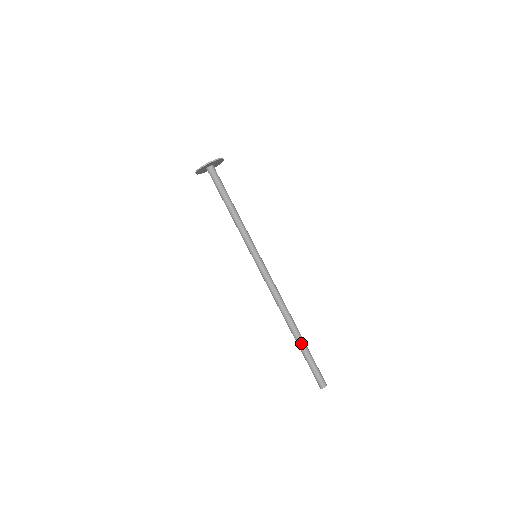
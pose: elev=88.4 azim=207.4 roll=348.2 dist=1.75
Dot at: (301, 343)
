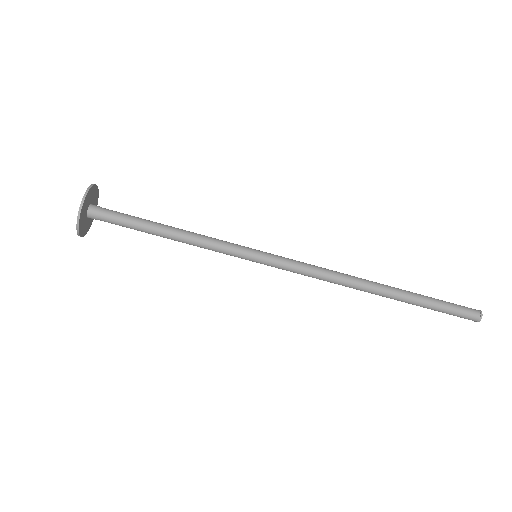
Dot at: (405, 302)
